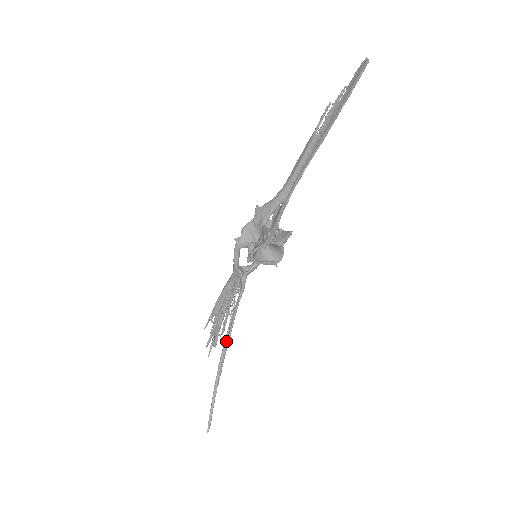
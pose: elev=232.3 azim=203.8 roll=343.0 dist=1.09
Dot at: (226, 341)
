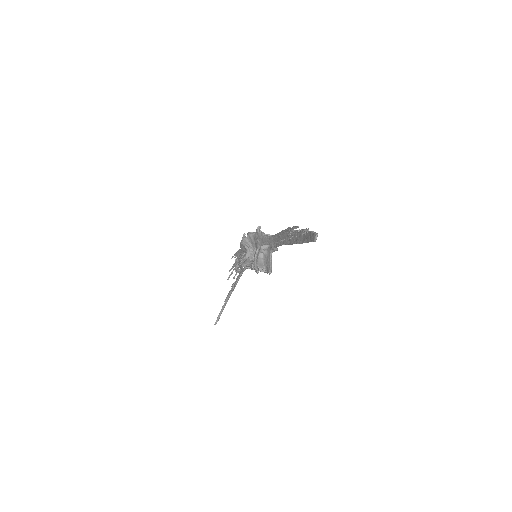
Dot at: (233, 286)
